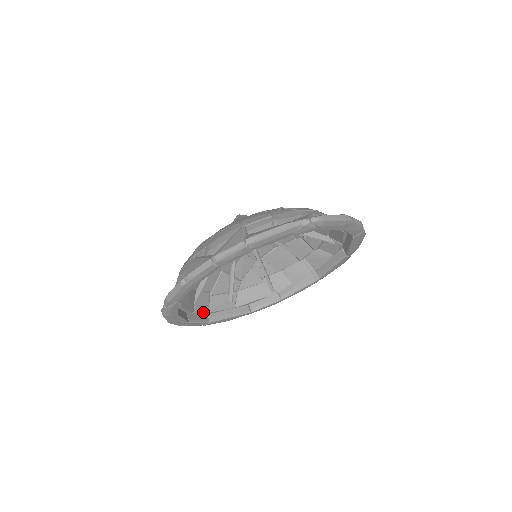
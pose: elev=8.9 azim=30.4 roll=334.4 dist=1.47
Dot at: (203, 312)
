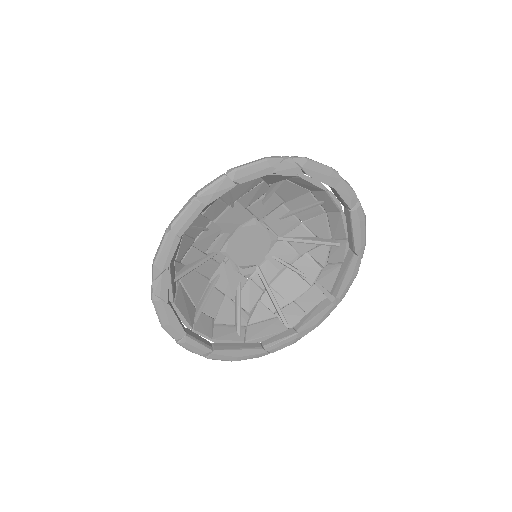
Dot at: (205, 335)
